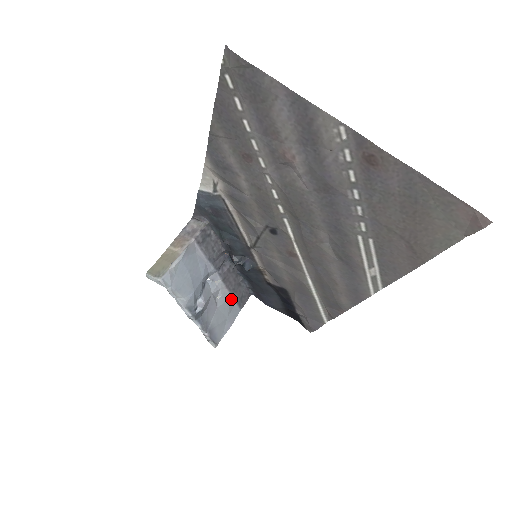
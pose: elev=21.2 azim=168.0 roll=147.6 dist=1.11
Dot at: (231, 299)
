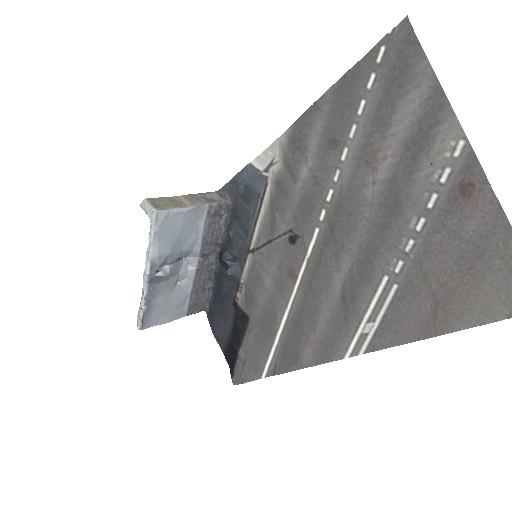
Dot at: (188, 296)
